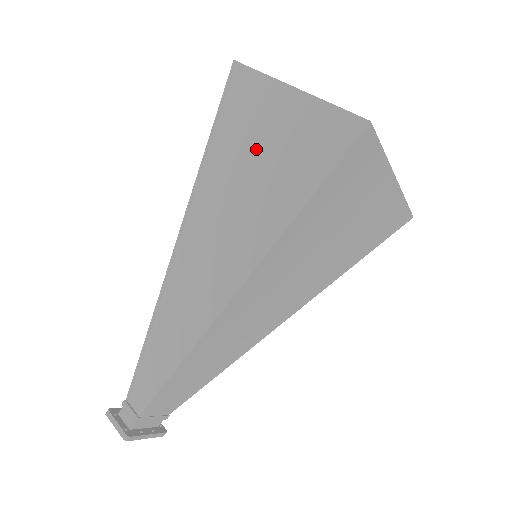
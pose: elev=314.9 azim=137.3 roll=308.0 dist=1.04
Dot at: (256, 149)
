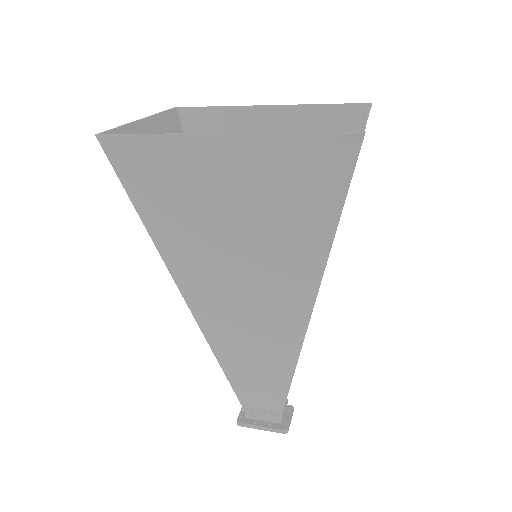
Dot at: occluded
